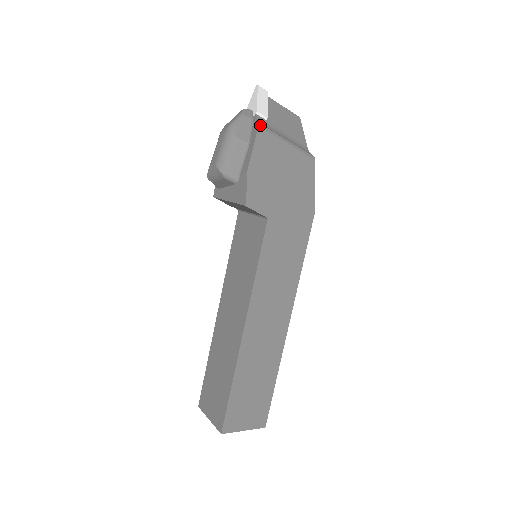
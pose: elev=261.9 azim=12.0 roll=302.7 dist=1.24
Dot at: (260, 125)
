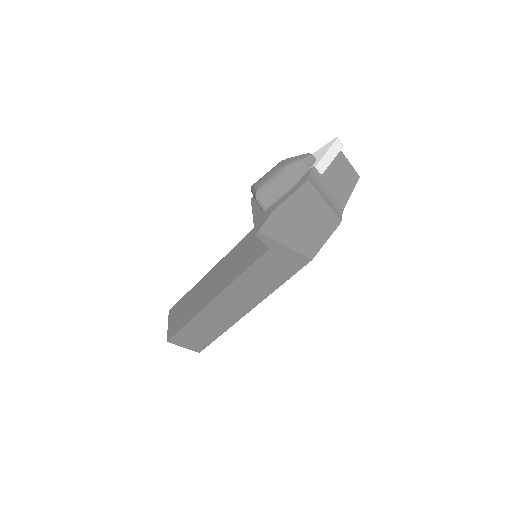
Dot at: (308, 181)
